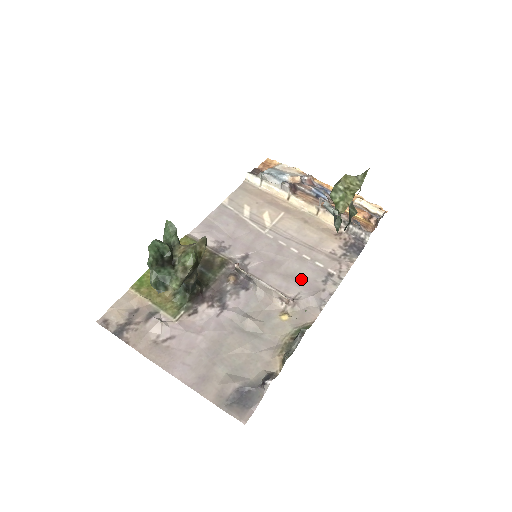
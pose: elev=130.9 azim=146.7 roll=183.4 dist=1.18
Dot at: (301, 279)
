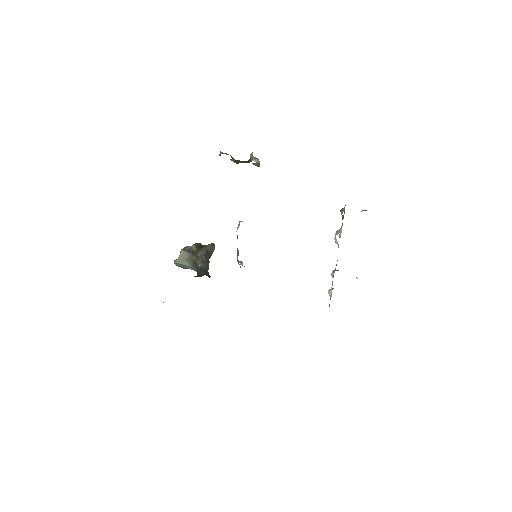
Dot at: occluded
